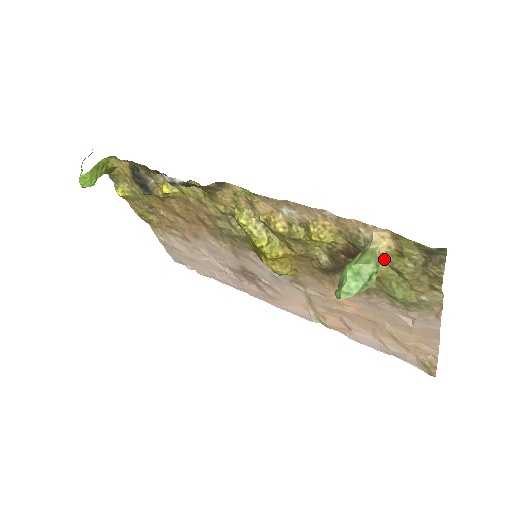
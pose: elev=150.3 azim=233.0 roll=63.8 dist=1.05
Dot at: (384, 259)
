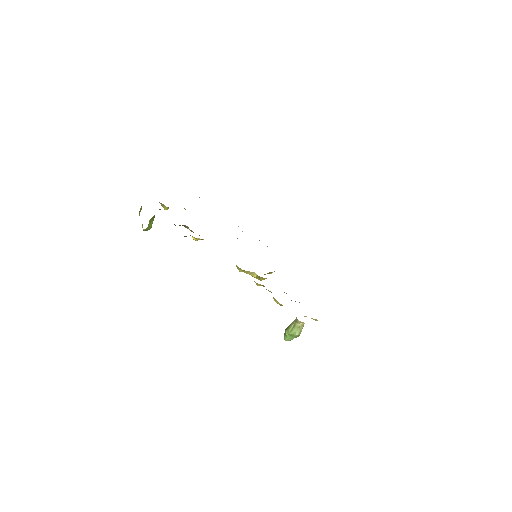
Dot at: occluded
